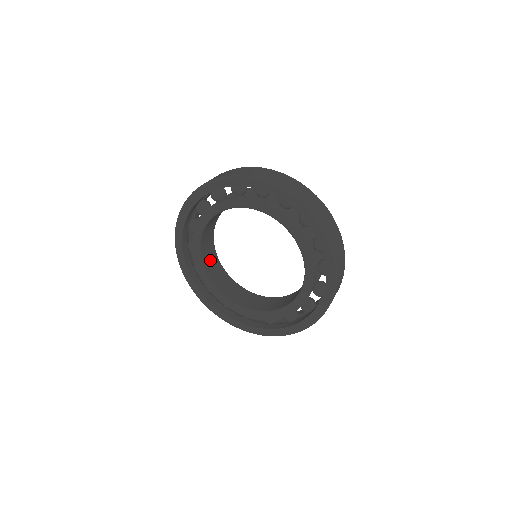
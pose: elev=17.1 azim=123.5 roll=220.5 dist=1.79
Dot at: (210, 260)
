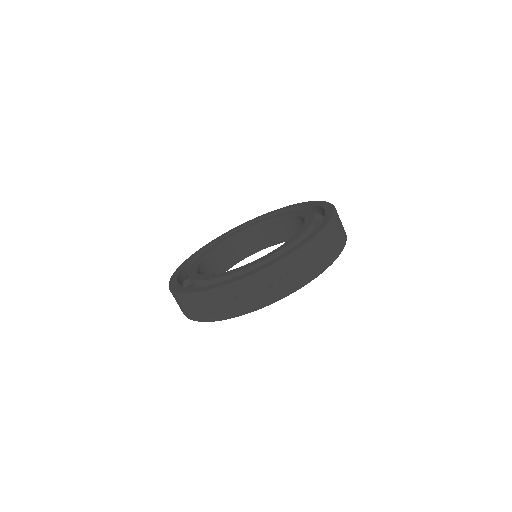
Dot at: occluded
